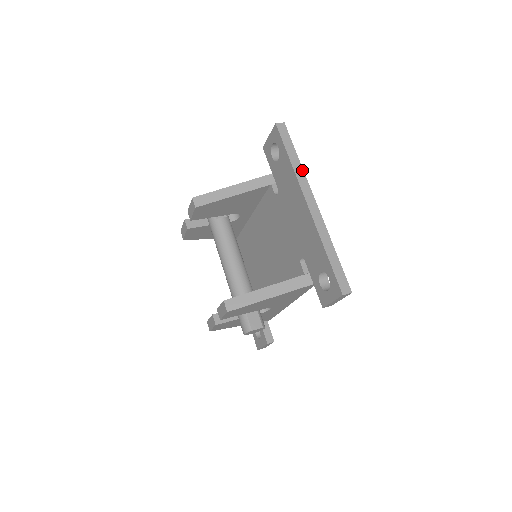
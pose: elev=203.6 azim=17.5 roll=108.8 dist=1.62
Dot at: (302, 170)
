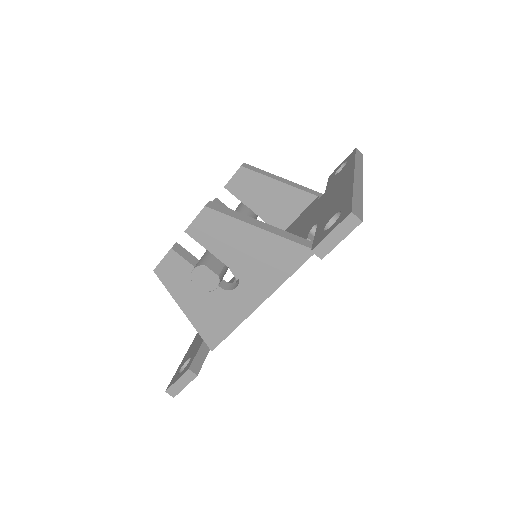
Dot at: (362, 168)
